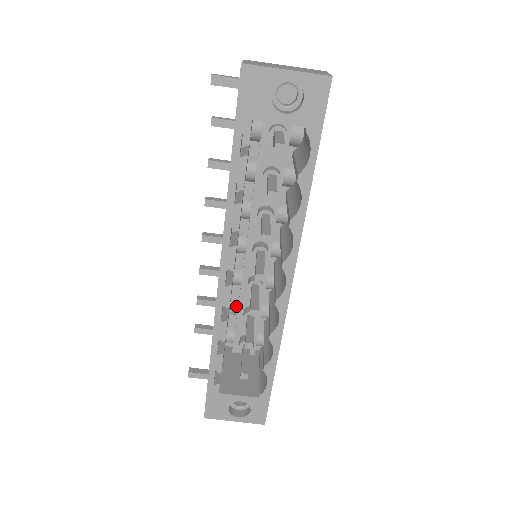
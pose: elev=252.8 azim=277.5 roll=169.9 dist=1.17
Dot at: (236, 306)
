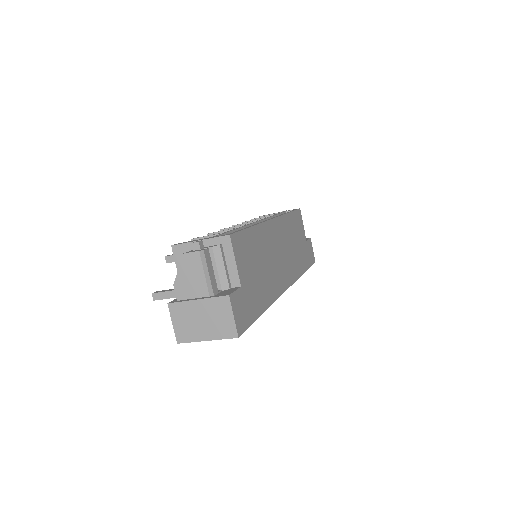
Dot at: occluded
